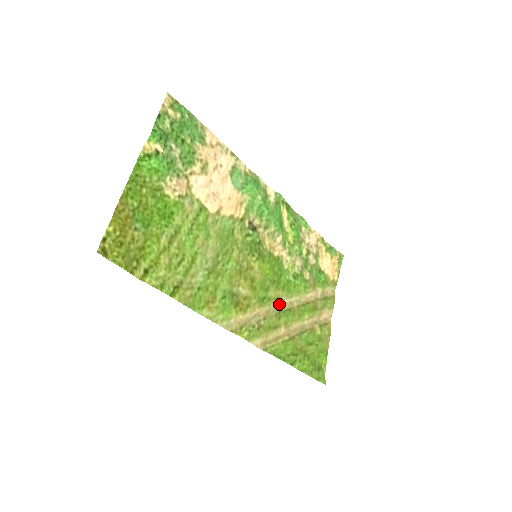
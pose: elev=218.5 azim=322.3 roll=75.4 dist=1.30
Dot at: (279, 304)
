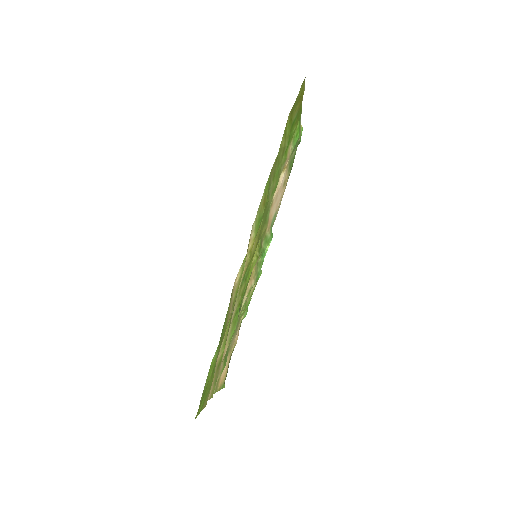
Dot at: (235, 303)
